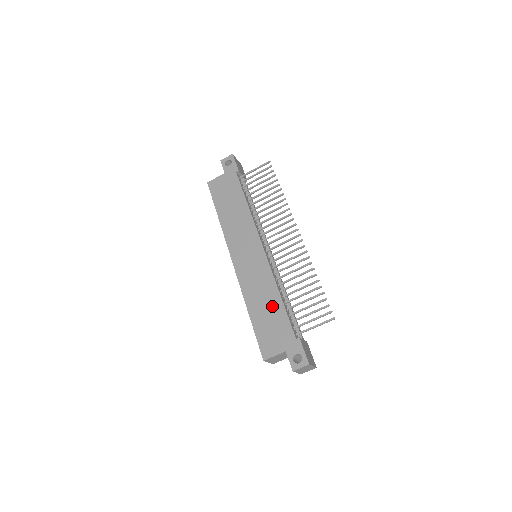
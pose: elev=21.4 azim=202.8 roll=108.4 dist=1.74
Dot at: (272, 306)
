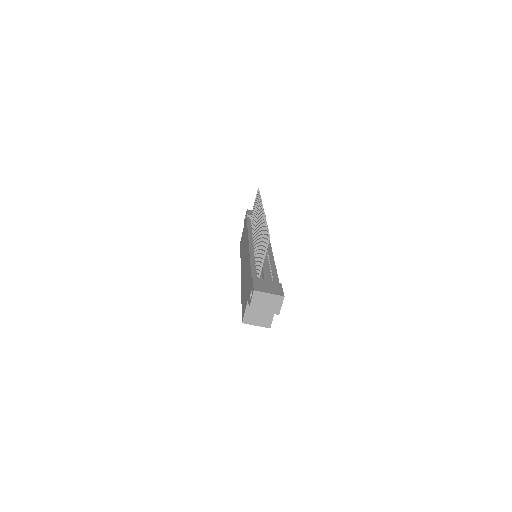
Dot at: (247, 275)
